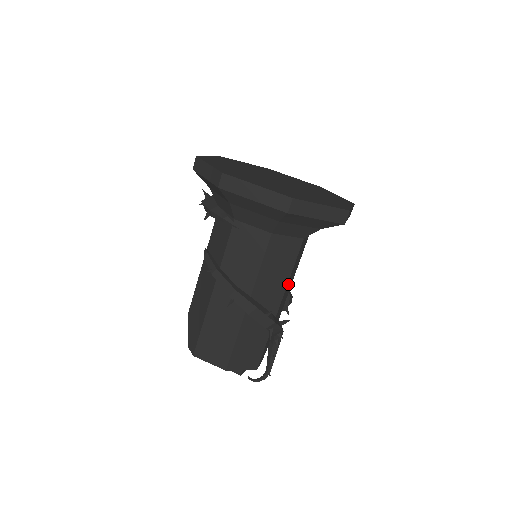
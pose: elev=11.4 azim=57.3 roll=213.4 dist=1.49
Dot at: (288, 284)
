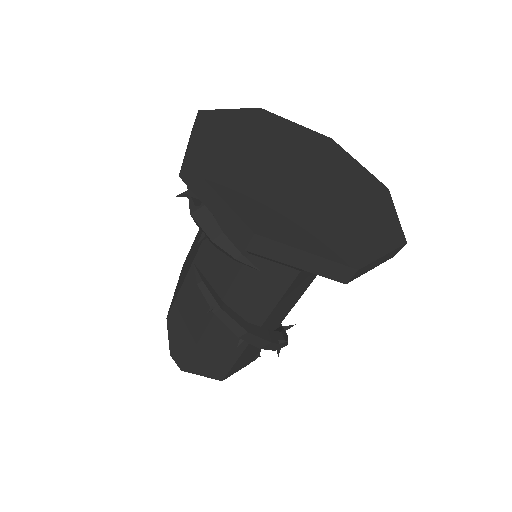
Dot at: occluded
